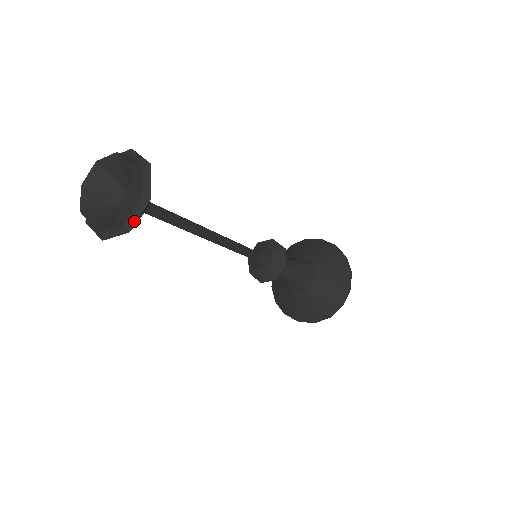
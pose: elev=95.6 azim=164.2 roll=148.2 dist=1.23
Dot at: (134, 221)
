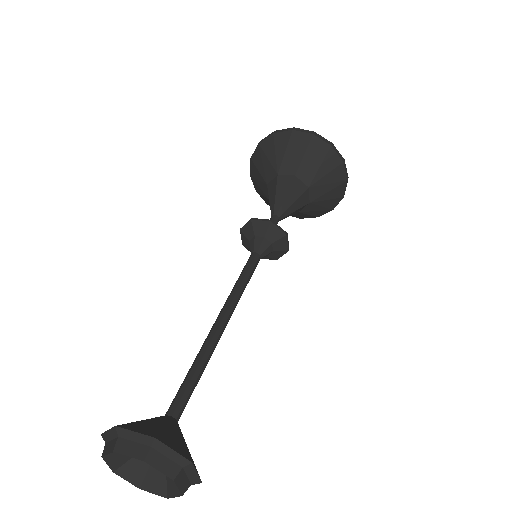
Dot at: occluded
